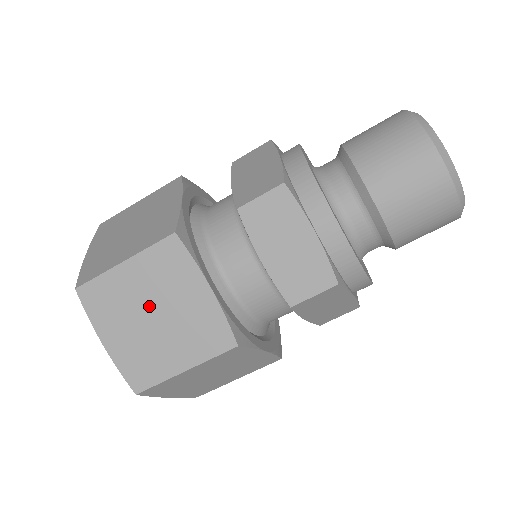
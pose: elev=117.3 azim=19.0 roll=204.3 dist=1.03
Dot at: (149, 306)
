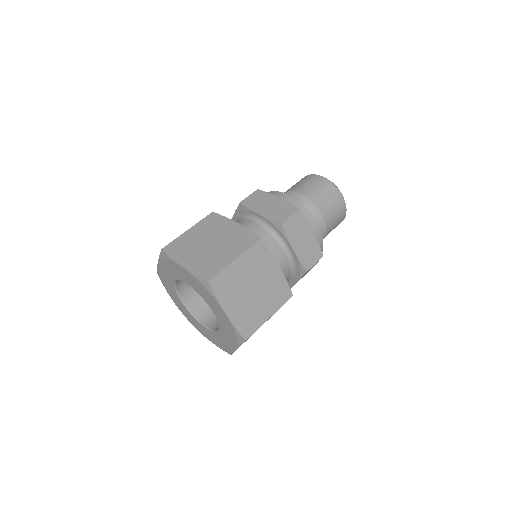
Dot at: (250, 283)
